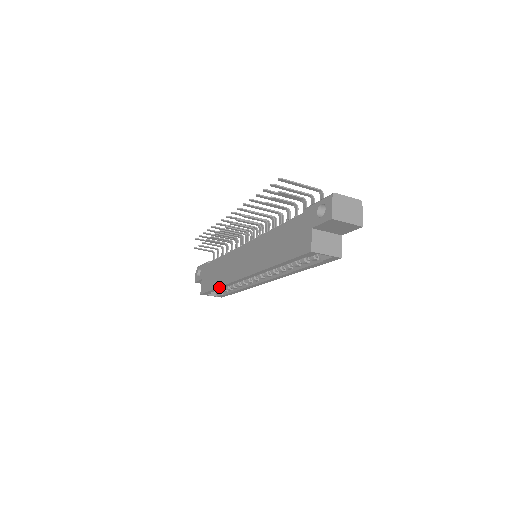
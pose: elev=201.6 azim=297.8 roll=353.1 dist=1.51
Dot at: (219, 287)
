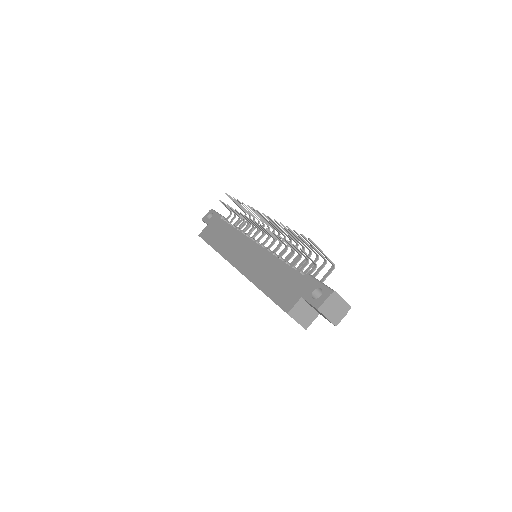
Dot at: (214, 249)
